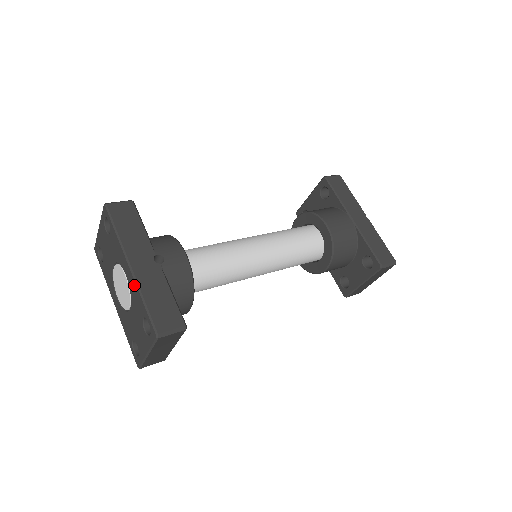
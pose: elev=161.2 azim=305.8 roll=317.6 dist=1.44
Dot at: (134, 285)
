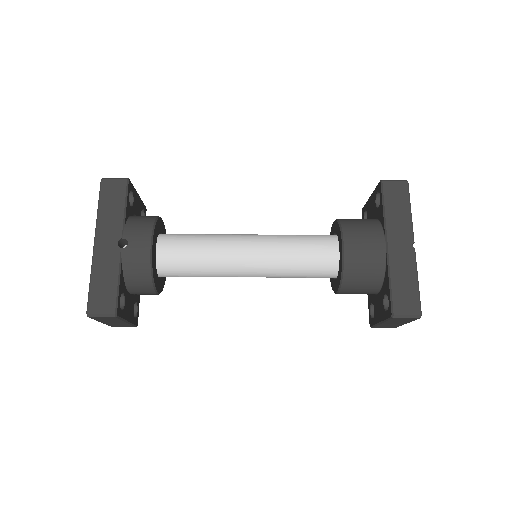
Dot at: (93, 262)
